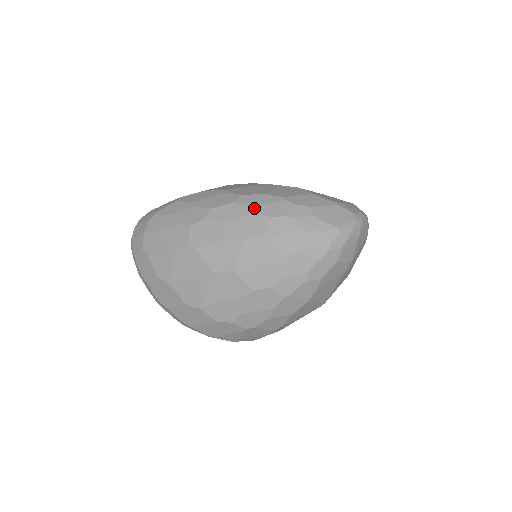
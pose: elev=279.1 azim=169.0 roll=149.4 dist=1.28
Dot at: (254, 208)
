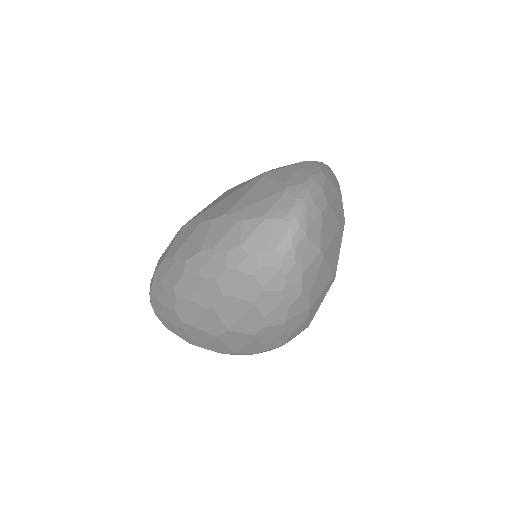
Dot at: (200, 275)
